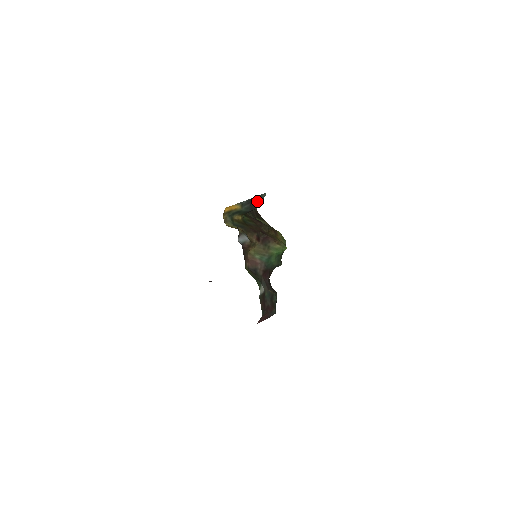
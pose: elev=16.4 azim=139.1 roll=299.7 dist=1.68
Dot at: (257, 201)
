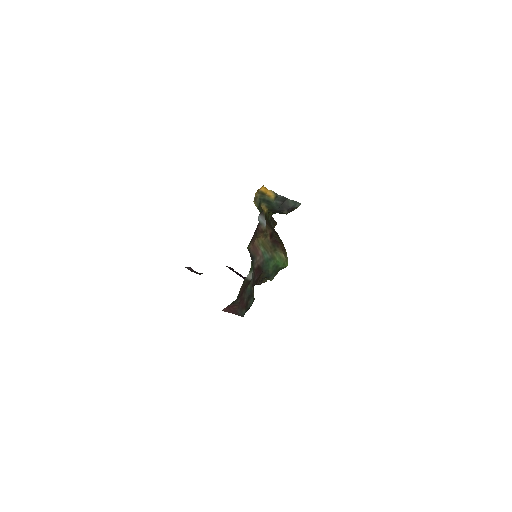
Dot at: (289, 205)
